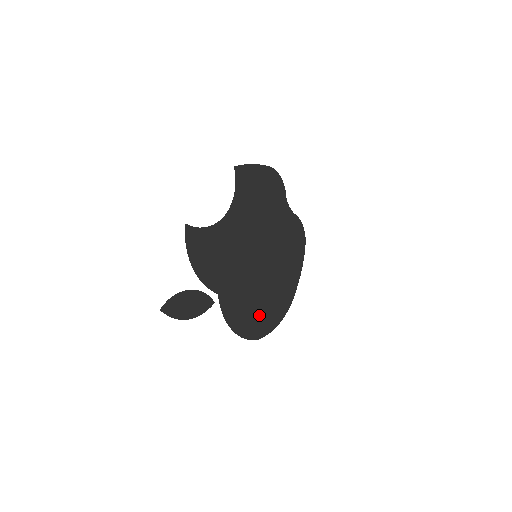
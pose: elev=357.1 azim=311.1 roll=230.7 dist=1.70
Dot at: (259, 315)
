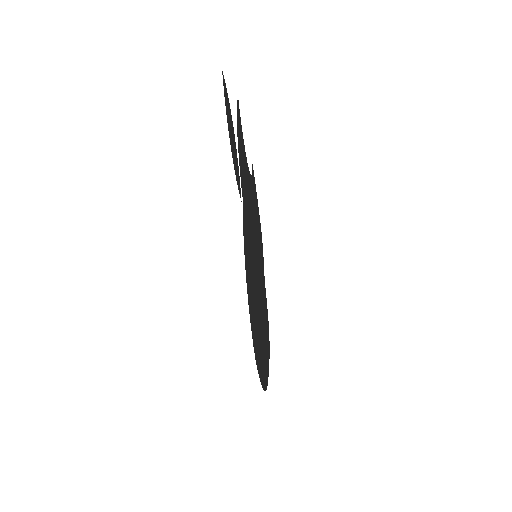
Dot at: (255, 325)
